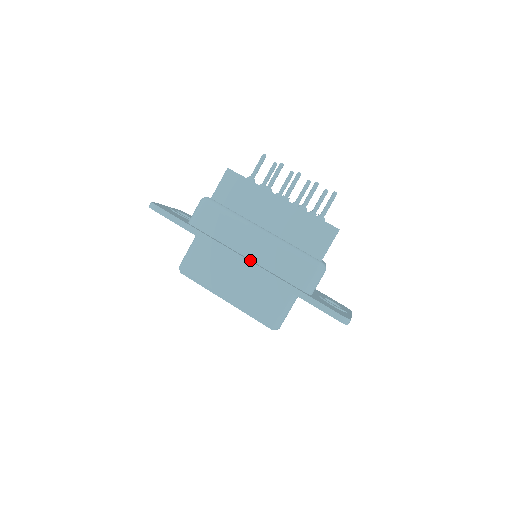
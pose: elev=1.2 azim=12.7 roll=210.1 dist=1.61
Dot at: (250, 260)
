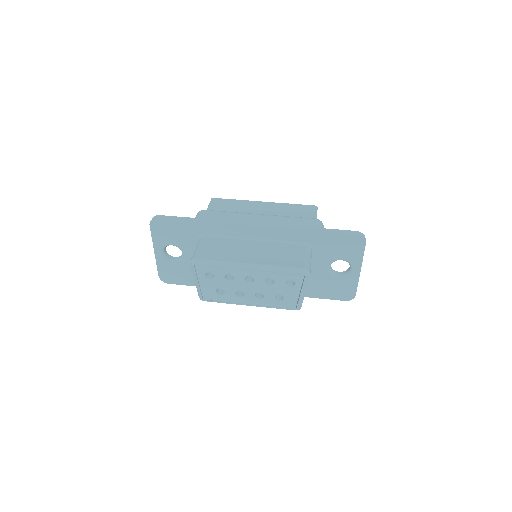
Dot at: occluded
